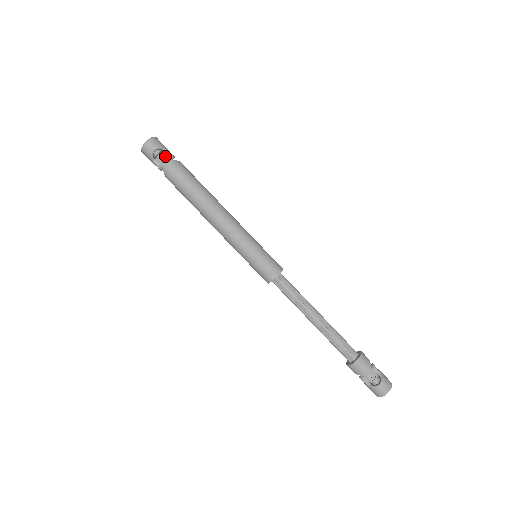
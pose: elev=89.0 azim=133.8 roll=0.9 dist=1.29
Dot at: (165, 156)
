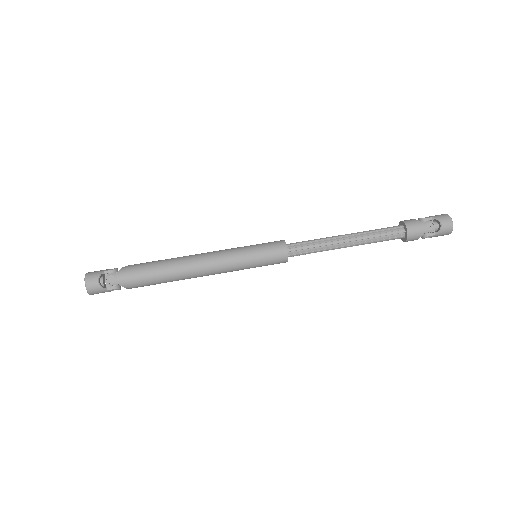
Dot at: (110, 276)
